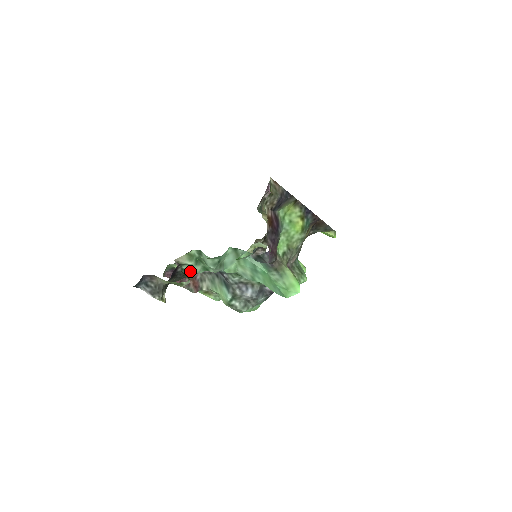
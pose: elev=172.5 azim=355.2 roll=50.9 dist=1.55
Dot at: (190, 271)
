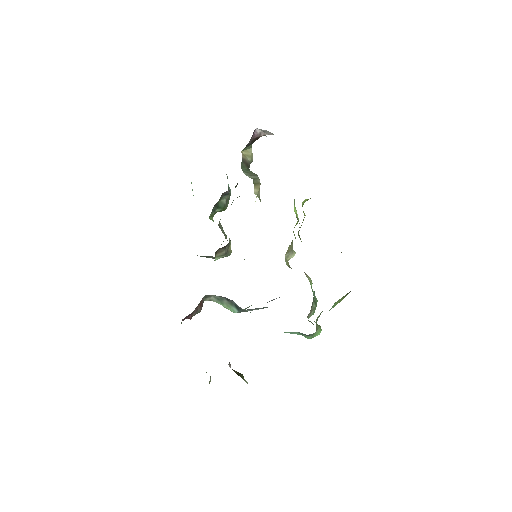
Dot at: occluded
